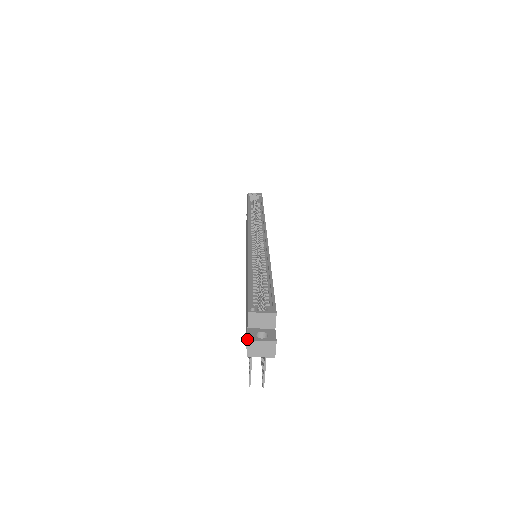
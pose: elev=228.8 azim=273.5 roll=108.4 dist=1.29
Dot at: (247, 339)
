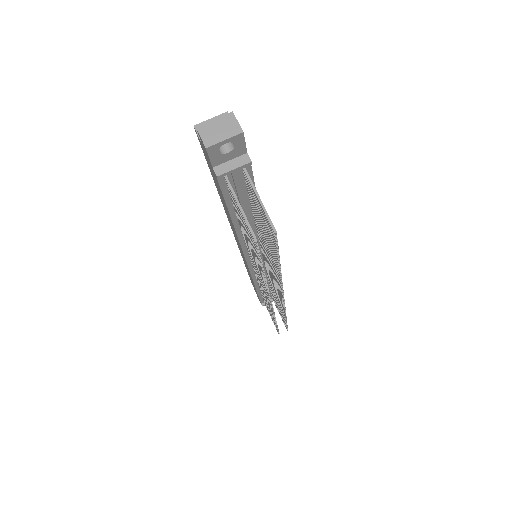
Dot at: occluded
